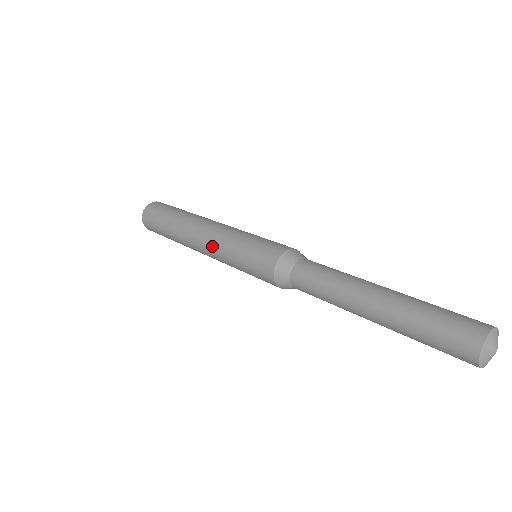
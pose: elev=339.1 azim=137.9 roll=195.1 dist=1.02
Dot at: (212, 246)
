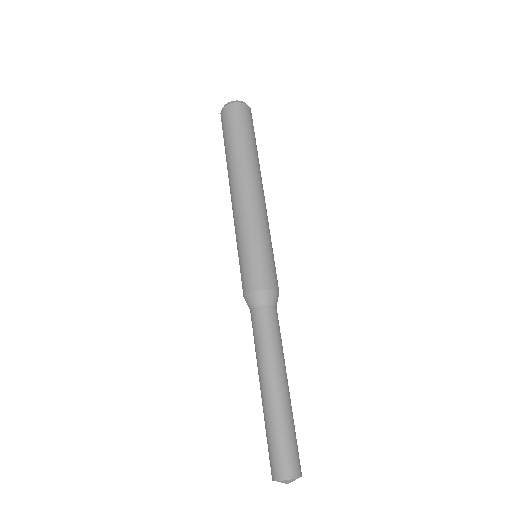
Dot at: occluded
